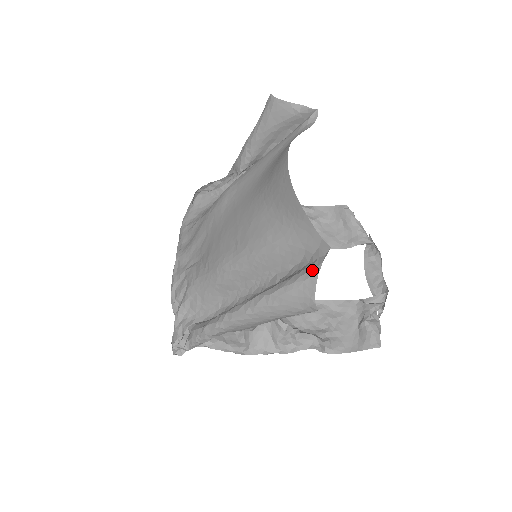
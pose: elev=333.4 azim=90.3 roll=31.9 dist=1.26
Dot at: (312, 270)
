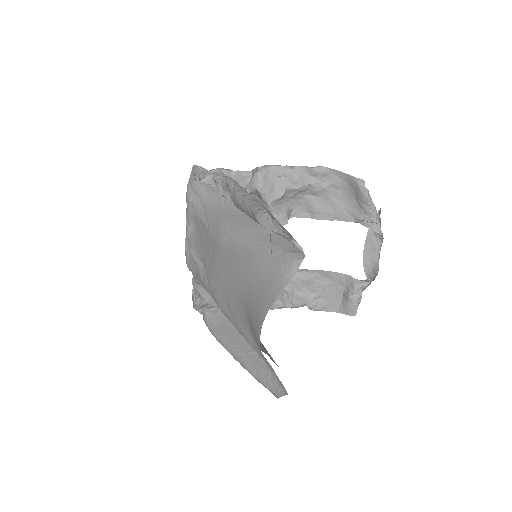
Dot at: (276, 391)
